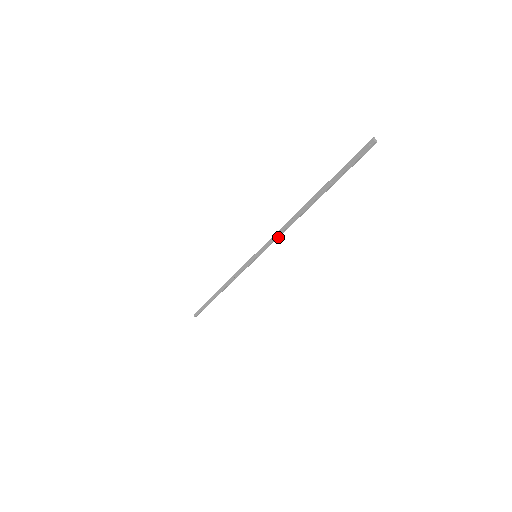
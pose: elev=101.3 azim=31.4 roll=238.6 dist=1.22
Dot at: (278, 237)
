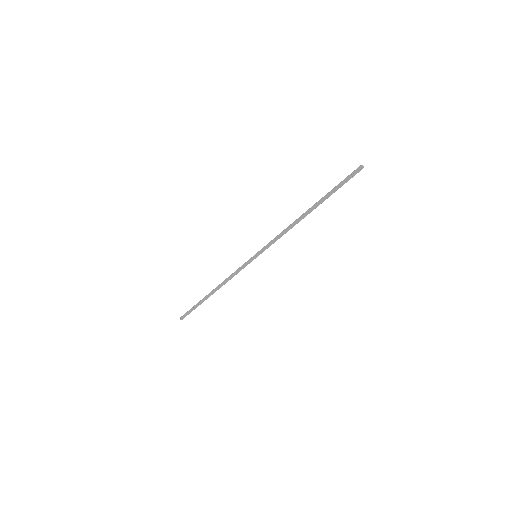
Dot at: (279, 238)
